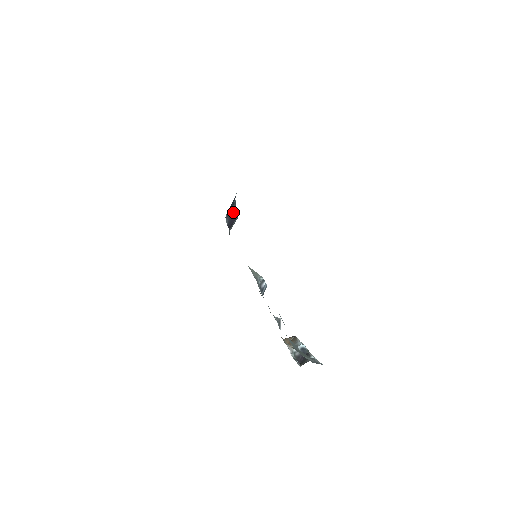
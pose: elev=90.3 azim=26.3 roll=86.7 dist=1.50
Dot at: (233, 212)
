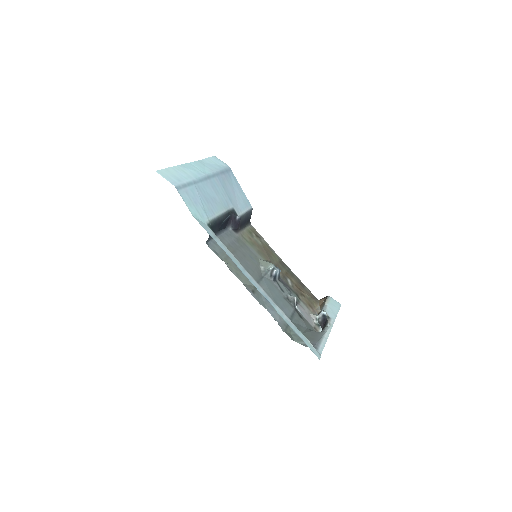
Dot at: (234, 218)
